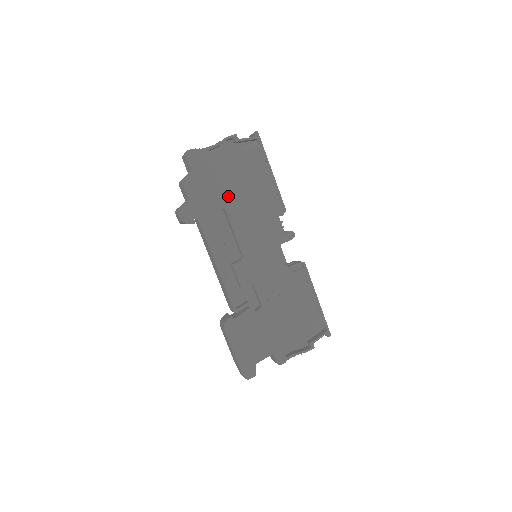
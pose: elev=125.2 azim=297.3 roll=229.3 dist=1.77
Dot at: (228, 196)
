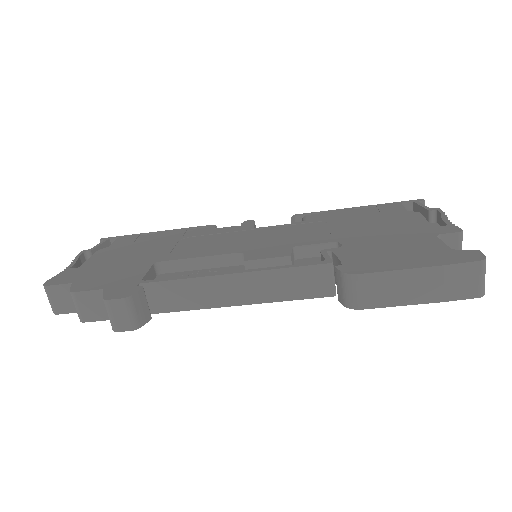
Dot at: (144, 259)
